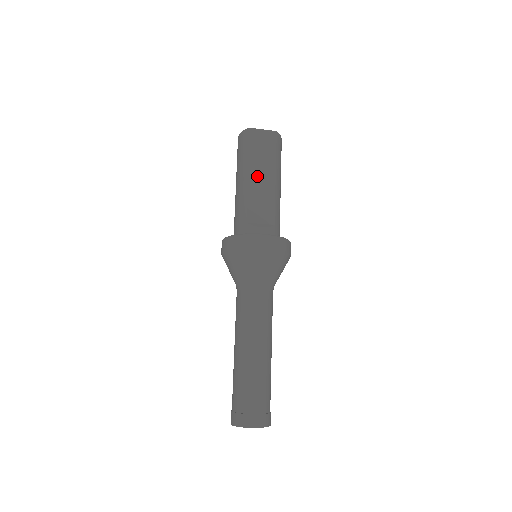
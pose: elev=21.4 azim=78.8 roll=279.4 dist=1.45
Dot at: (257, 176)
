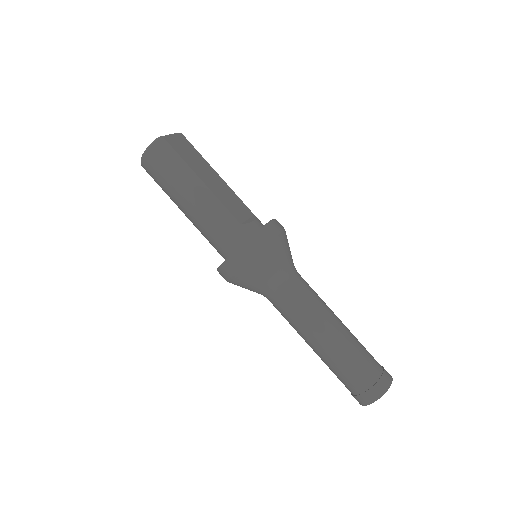
Dot at: (207, 179)
